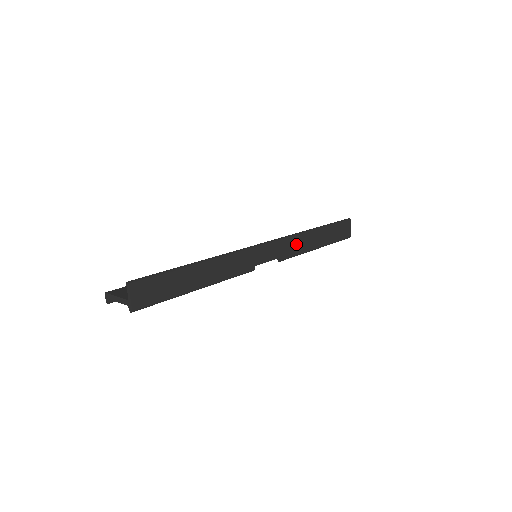
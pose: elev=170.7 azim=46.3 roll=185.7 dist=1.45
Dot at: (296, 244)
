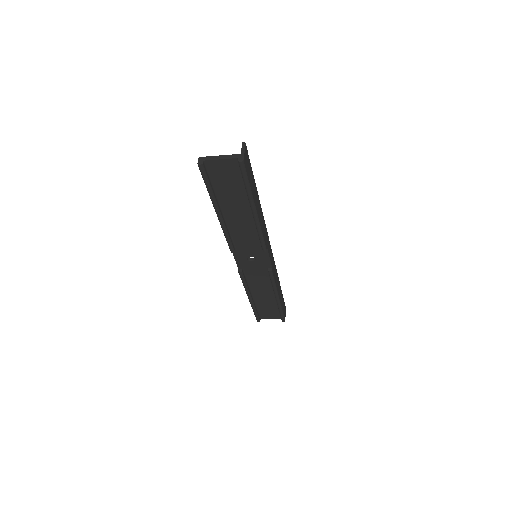
Dot at: (275, 273)
